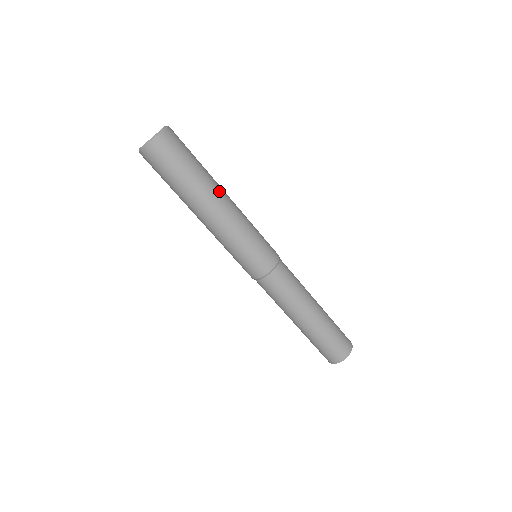
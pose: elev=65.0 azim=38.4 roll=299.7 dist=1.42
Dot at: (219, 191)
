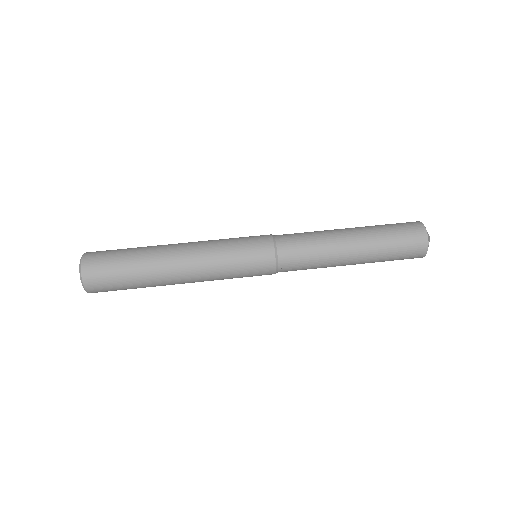
Dot at: (167, 249)
